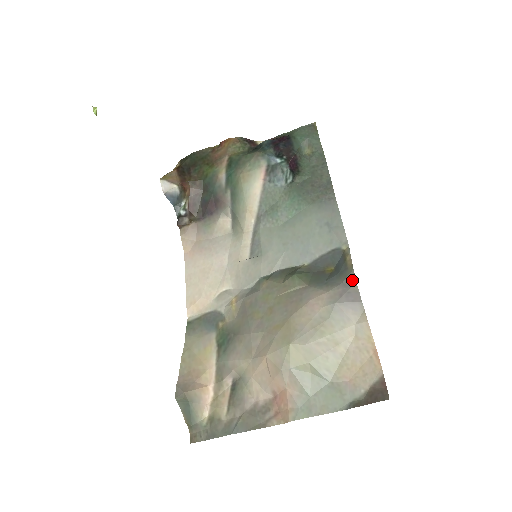
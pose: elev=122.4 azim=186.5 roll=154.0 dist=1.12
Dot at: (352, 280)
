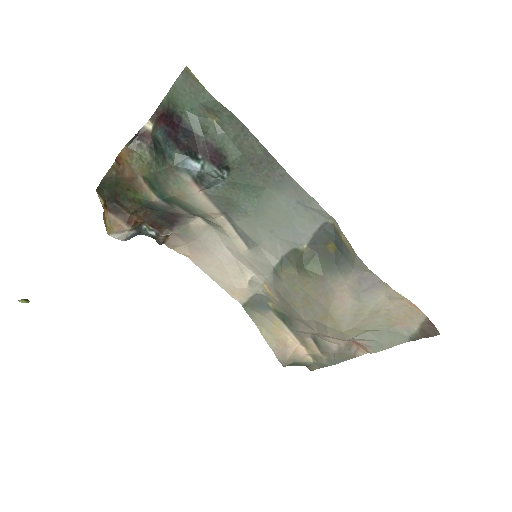
Dot at: (361, 265)
